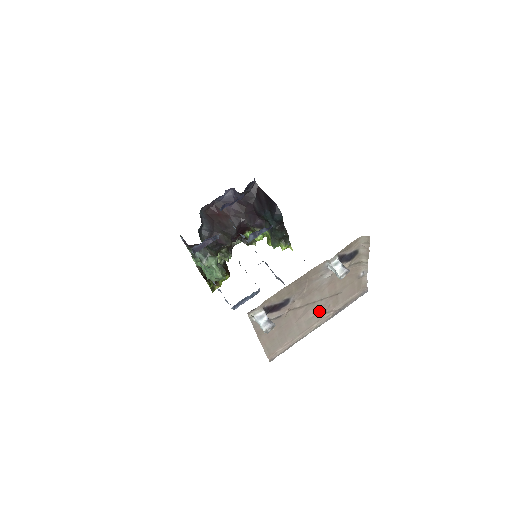
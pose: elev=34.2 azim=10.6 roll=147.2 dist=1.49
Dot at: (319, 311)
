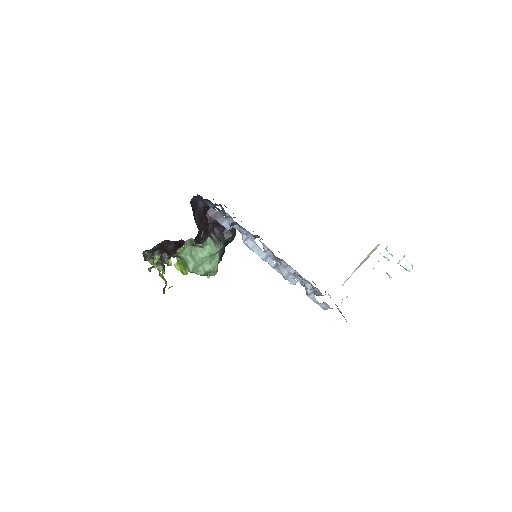
Dot at: occluded
